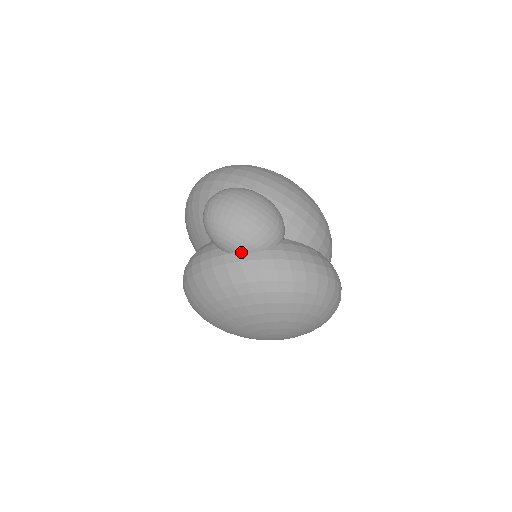
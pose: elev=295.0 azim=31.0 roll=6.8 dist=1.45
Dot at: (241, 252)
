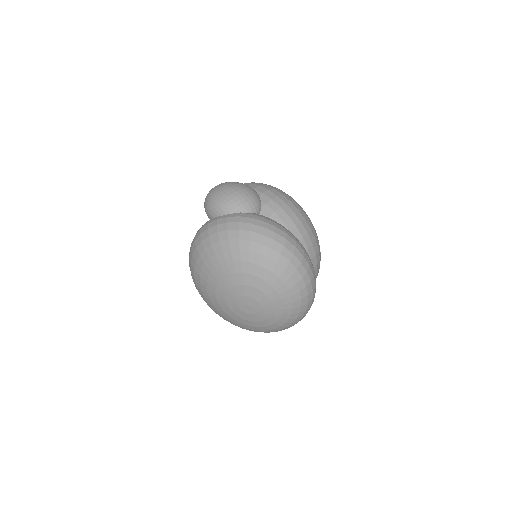
Dot at: (220, 214)
